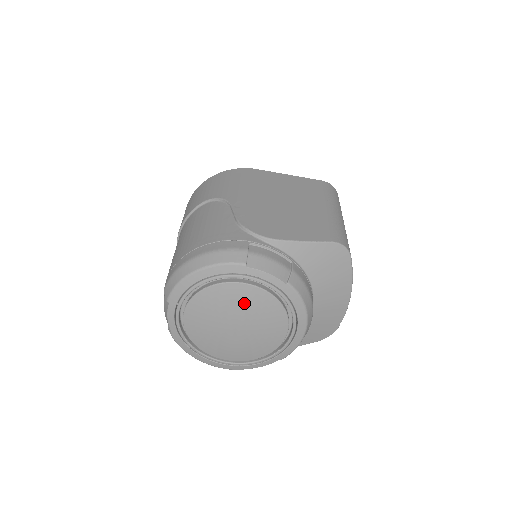
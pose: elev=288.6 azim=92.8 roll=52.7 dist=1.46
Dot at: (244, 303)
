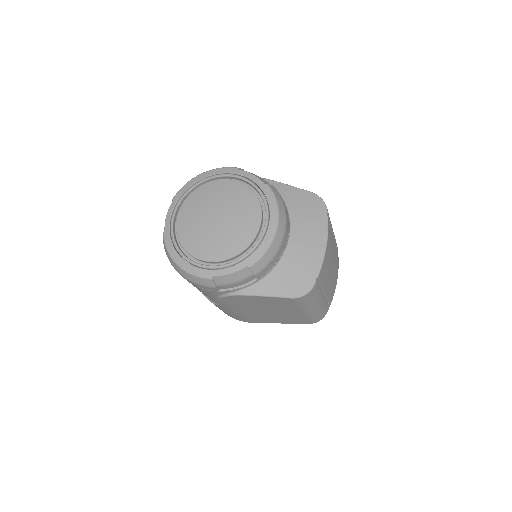
Dot at: (229, 194)
